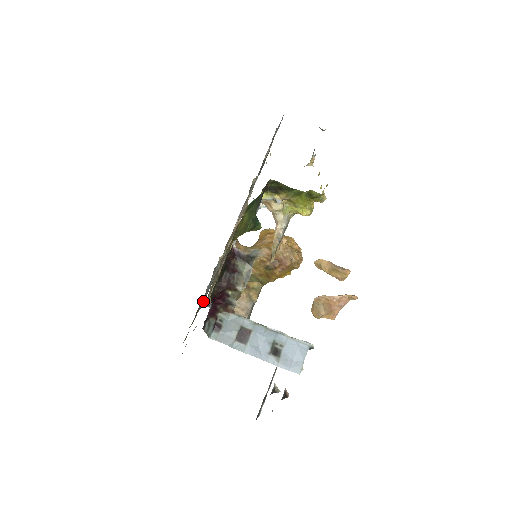
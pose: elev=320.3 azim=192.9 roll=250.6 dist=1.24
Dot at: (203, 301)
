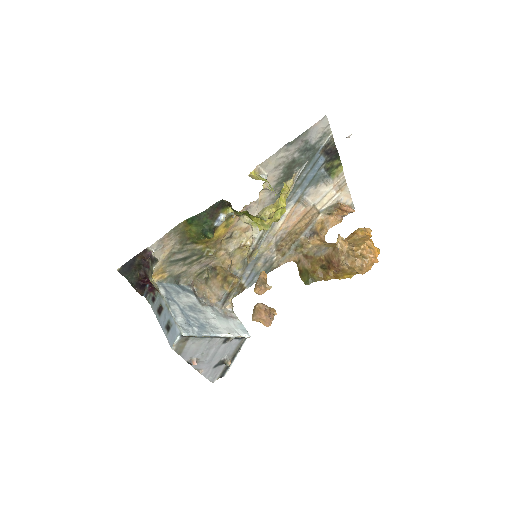
Dot at: (252, 282)
